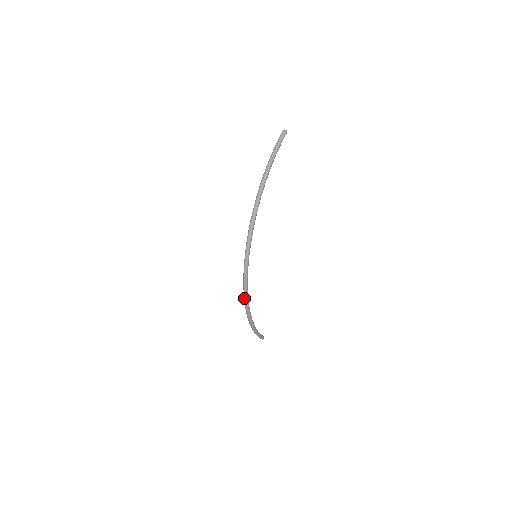
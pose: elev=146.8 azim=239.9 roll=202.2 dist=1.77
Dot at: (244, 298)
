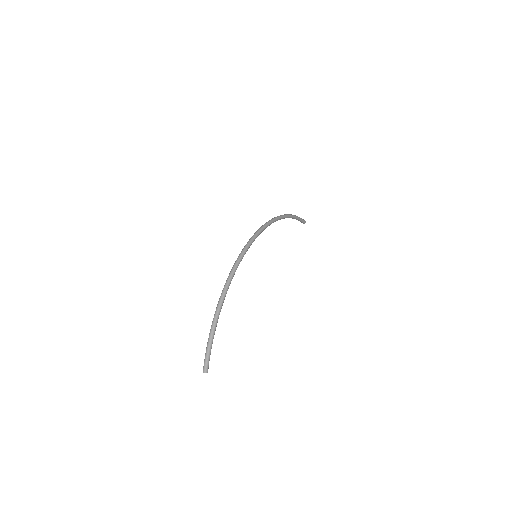
Dot at: (231, 270)
